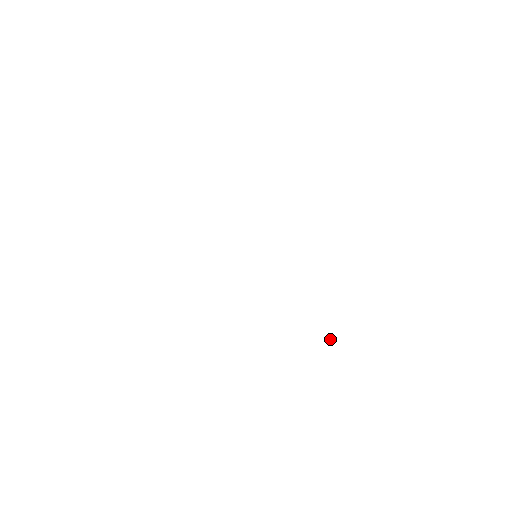
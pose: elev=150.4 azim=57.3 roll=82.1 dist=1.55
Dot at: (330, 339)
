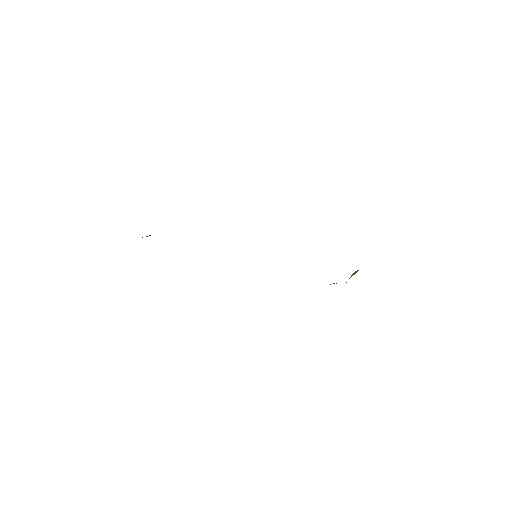
Dot at: occluded
